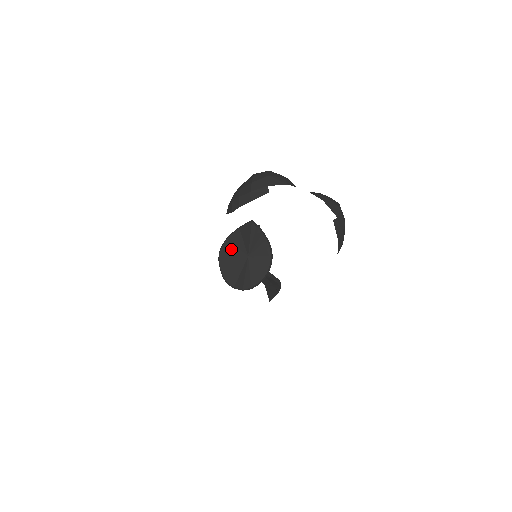
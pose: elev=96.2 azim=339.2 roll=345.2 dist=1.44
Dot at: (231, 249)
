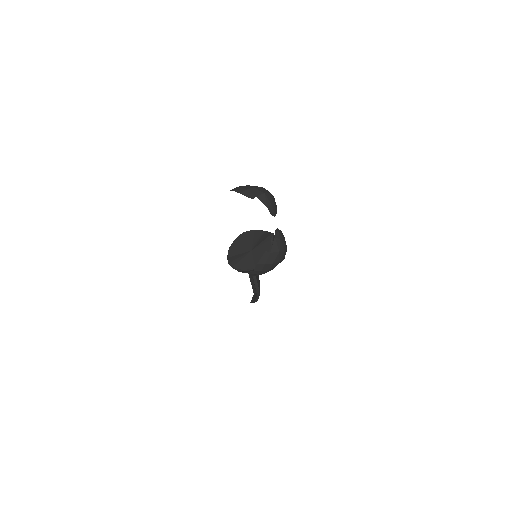
Dot at: (250, 237)
